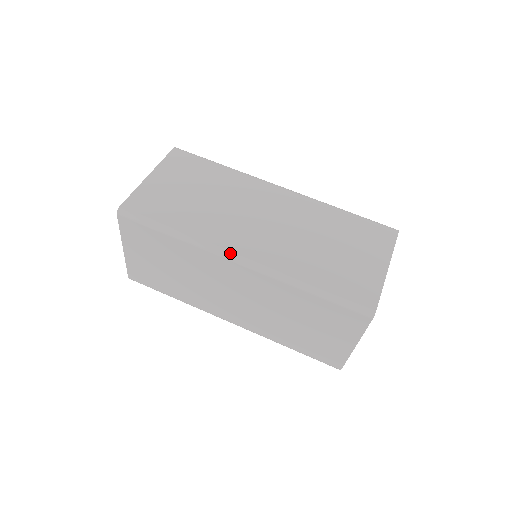
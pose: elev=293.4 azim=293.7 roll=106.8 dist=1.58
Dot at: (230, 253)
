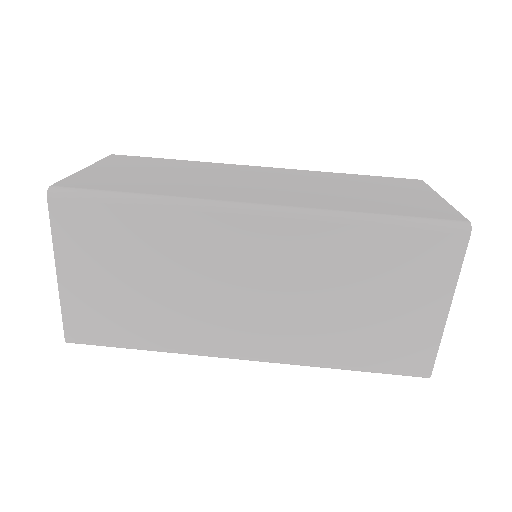
Dot at: (239, 203)
